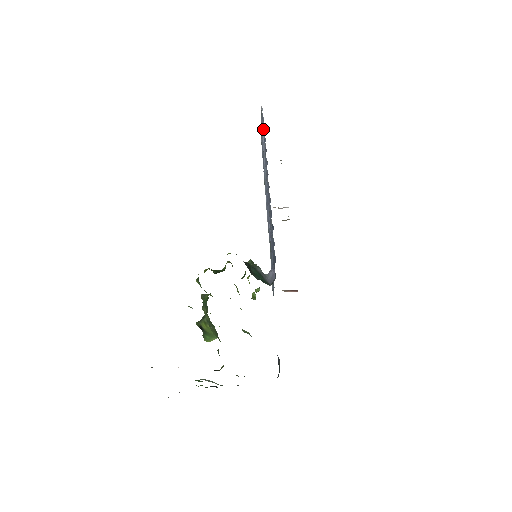
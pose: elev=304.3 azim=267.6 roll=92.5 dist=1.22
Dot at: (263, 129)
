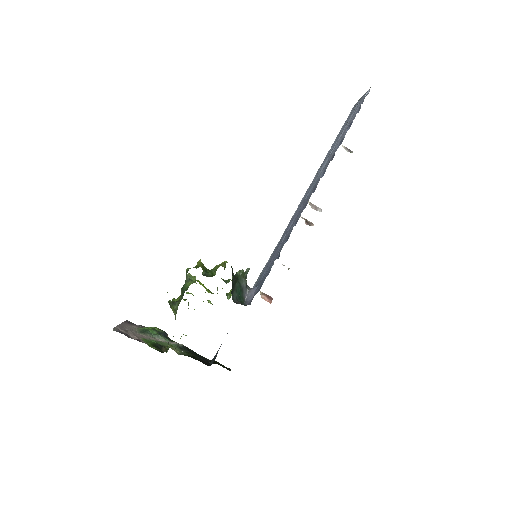
Dot at: (350, 123)
